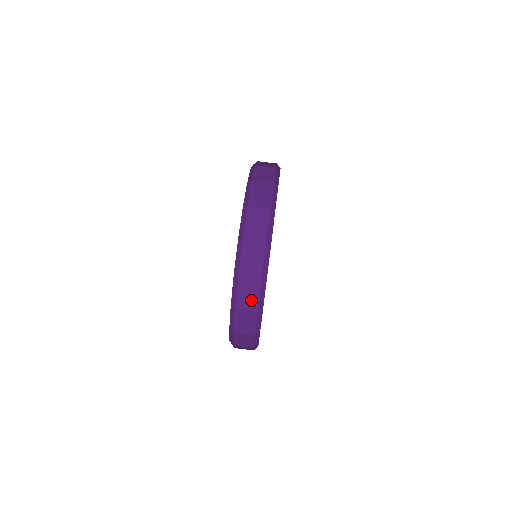
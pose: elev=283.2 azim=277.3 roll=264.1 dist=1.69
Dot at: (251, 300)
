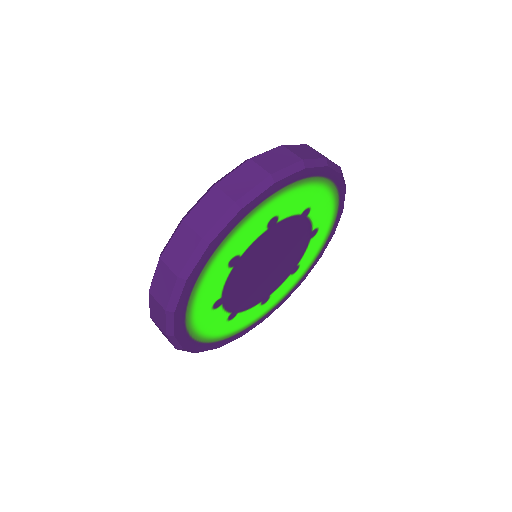
Dot at: (205, 221)
